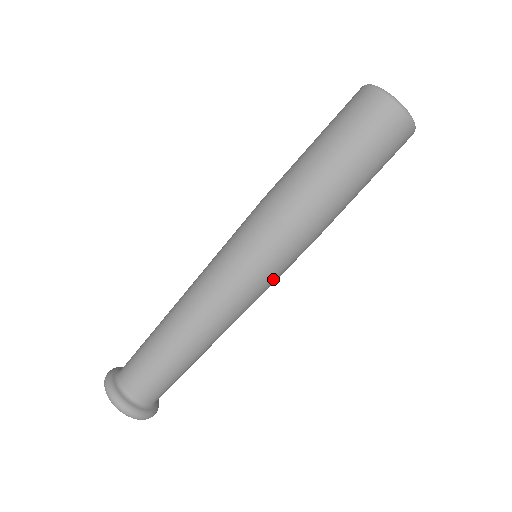
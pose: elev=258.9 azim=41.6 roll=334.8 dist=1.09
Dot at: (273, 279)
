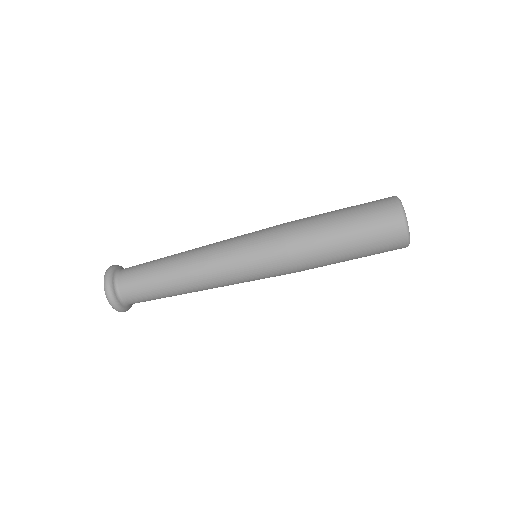
Dot at: (253, 270)
